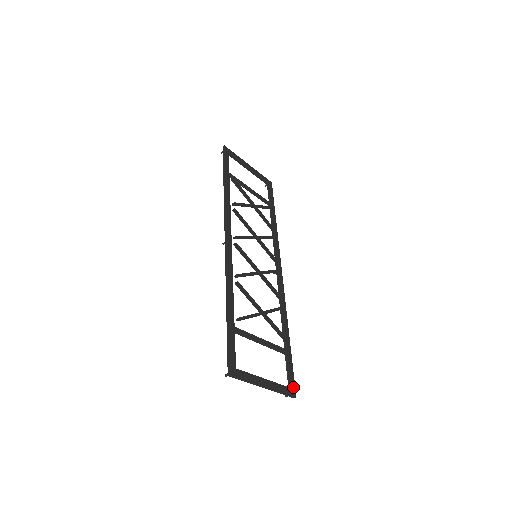
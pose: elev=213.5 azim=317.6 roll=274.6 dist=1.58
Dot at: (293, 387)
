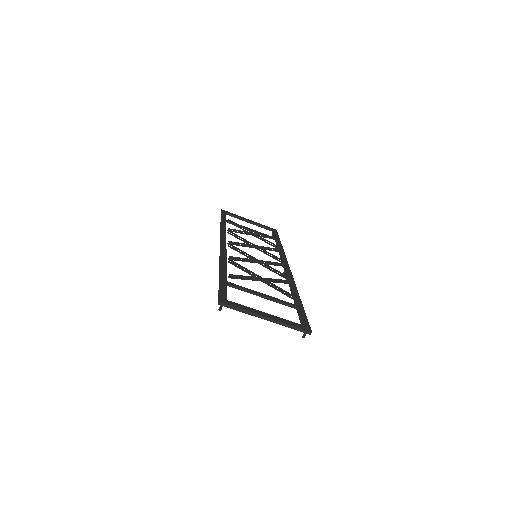
Dot at: (307, 326)
